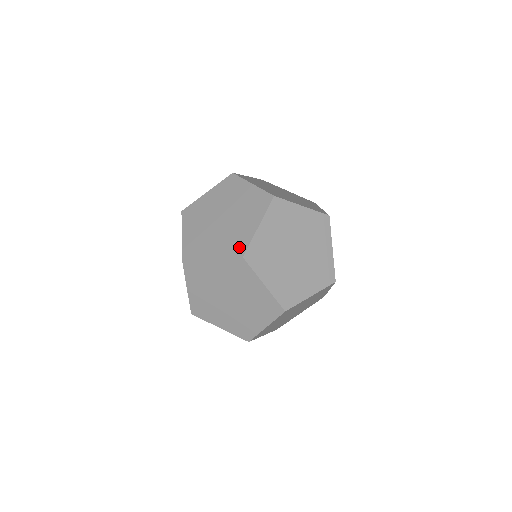
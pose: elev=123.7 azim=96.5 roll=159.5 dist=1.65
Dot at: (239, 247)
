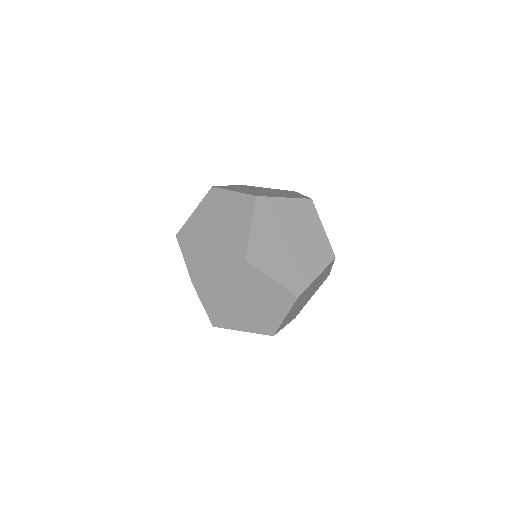
Dot at: (197, 271)
